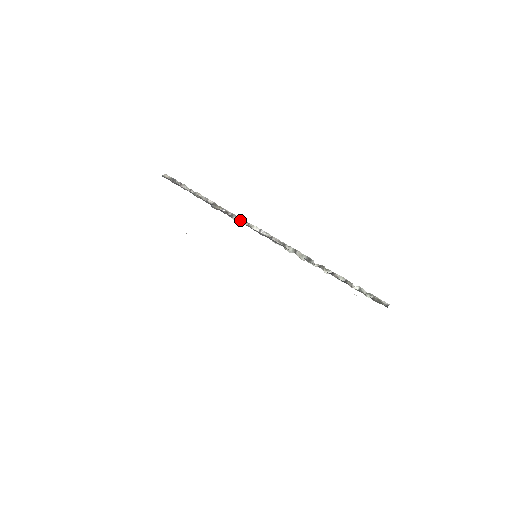
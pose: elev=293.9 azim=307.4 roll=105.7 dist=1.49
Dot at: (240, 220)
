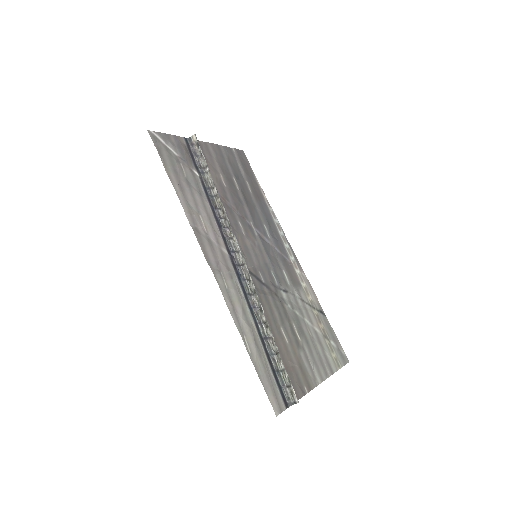
Dot at: (229, 228)
